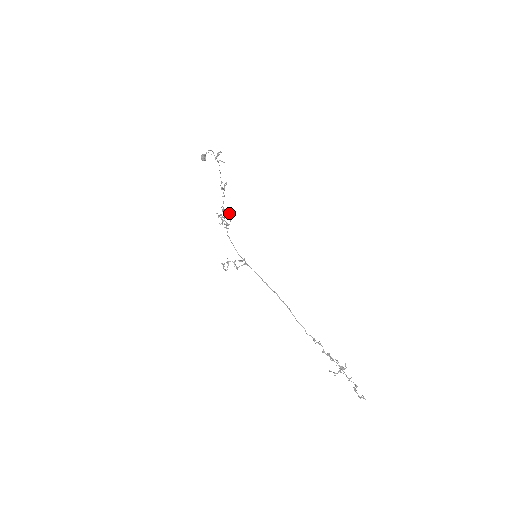
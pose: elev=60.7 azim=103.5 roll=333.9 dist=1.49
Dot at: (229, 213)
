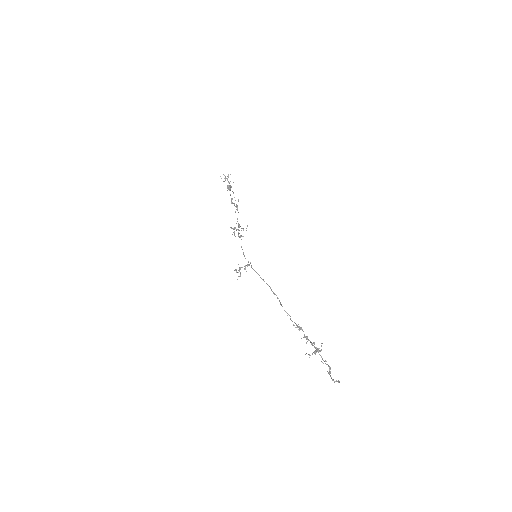
Dot at: (239, 224)
